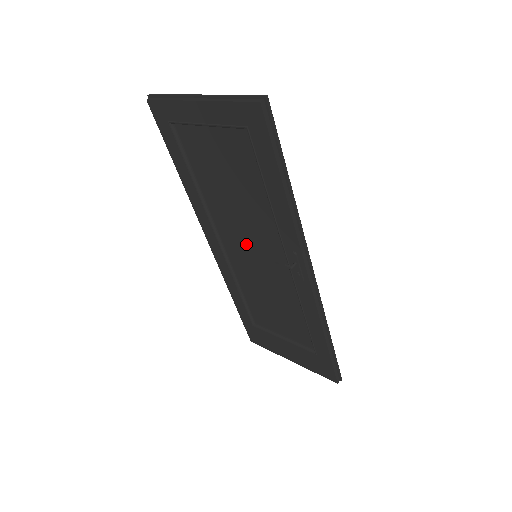
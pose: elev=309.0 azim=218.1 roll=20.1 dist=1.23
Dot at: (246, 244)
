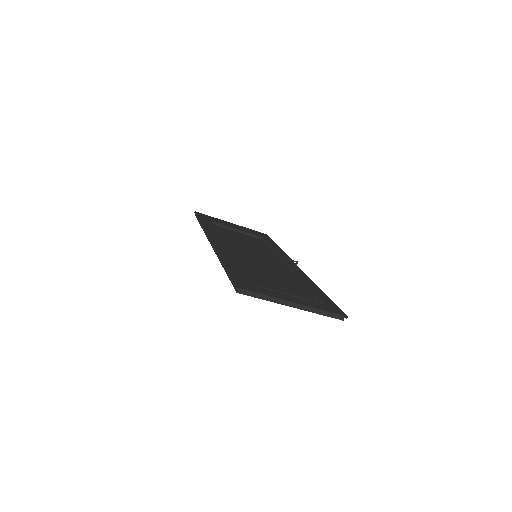
Dot at: (253, 258)
